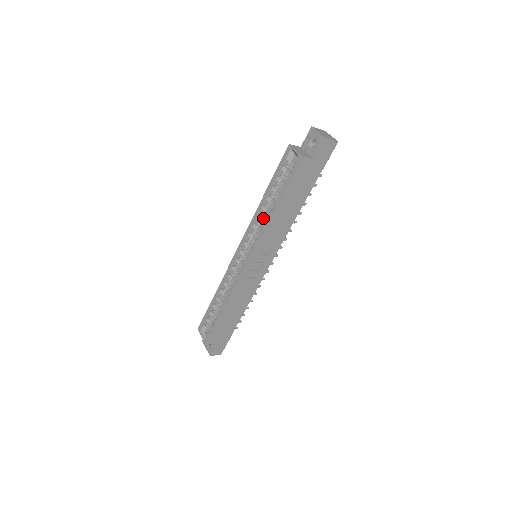
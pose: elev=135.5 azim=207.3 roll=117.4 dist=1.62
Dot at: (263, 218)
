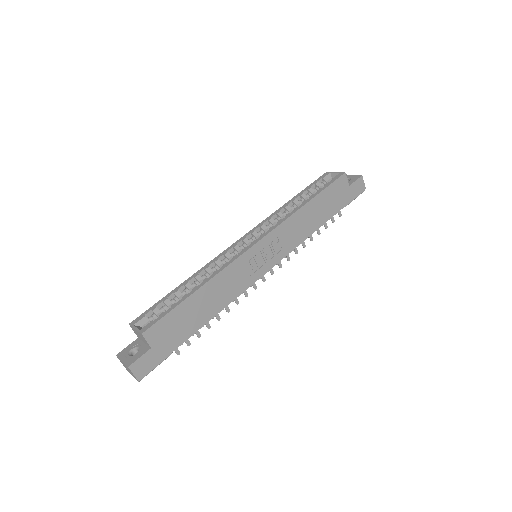
Dot at: (283, 217)
